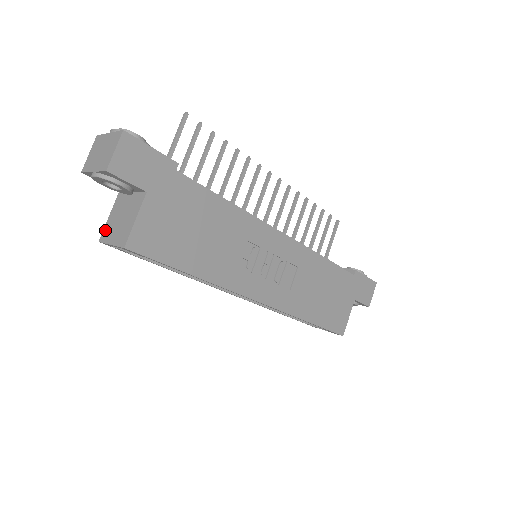
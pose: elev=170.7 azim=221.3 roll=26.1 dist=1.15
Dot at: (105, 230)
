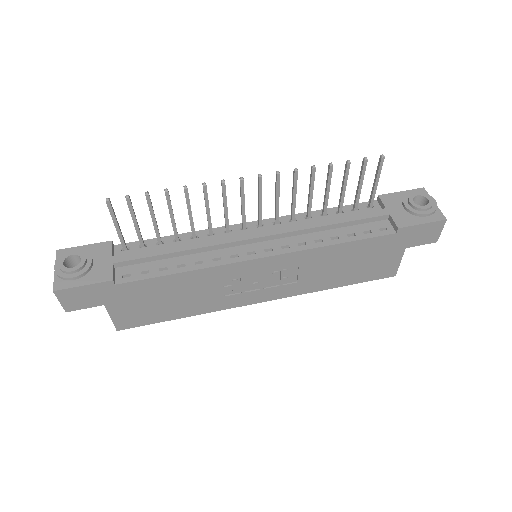
Dot at: occluded
